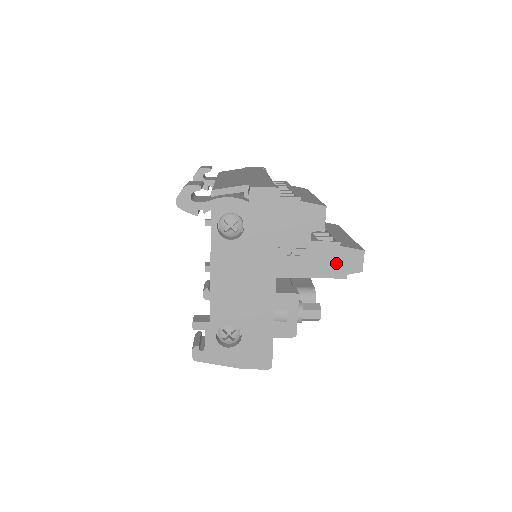
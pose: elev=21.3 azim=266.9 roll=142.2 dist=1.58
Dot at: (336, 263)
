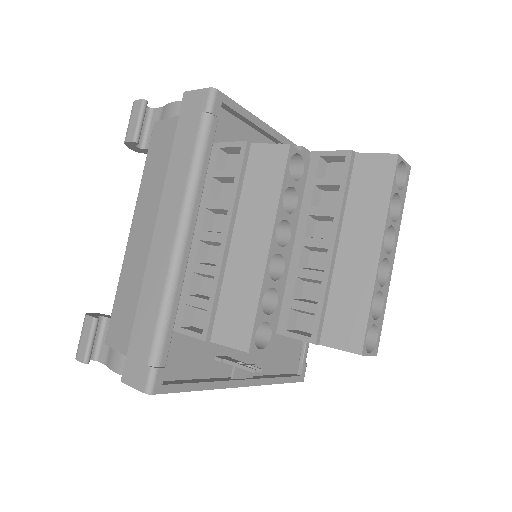
Dot at: occluded
